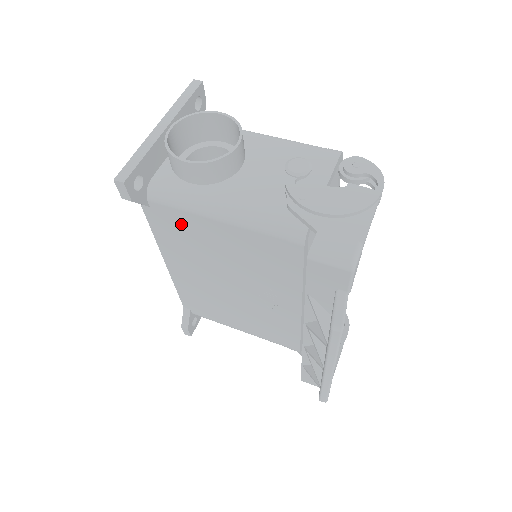
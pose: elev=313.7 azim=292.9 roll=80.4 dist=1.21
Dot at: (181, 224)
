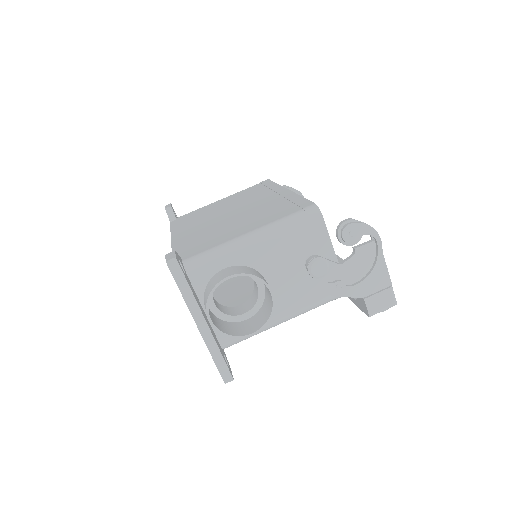
Dot at: occluded
